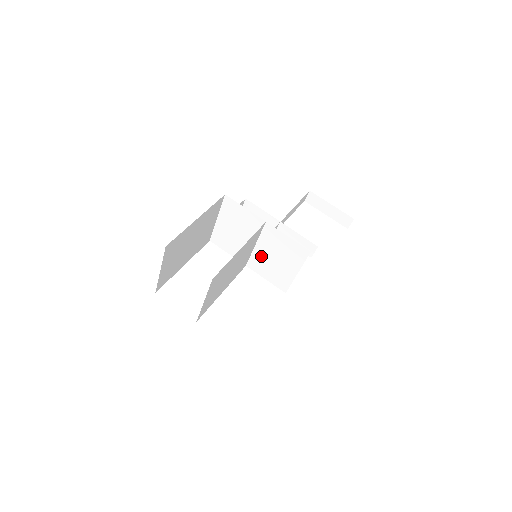
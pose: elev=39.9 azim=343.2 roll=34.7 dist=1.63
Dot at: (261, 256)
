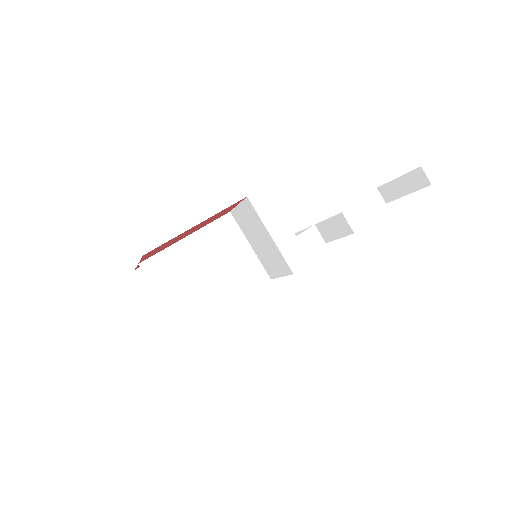
Dot at: (259, 253)
